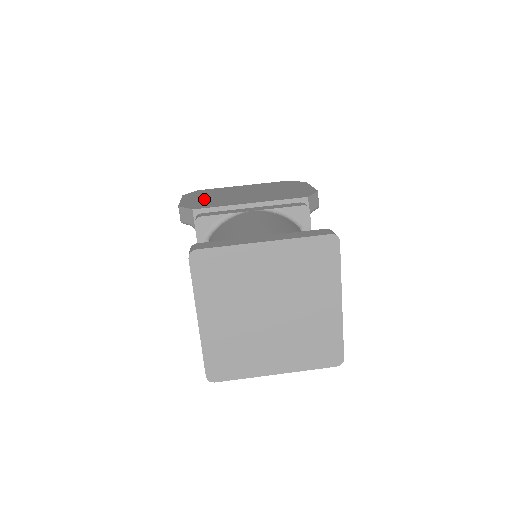
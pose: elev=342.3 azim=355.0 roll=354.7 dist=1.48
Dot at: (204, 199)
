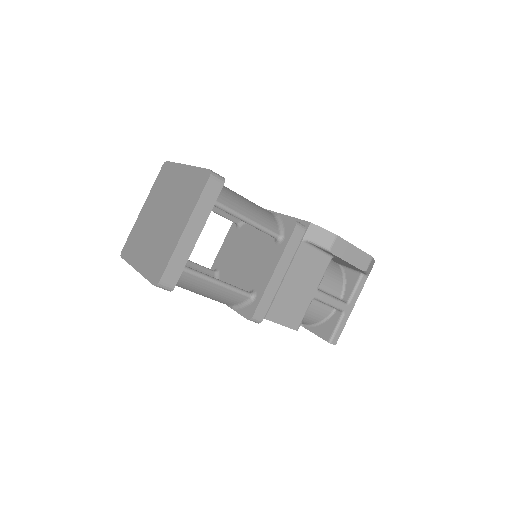
Dot at: occluded
